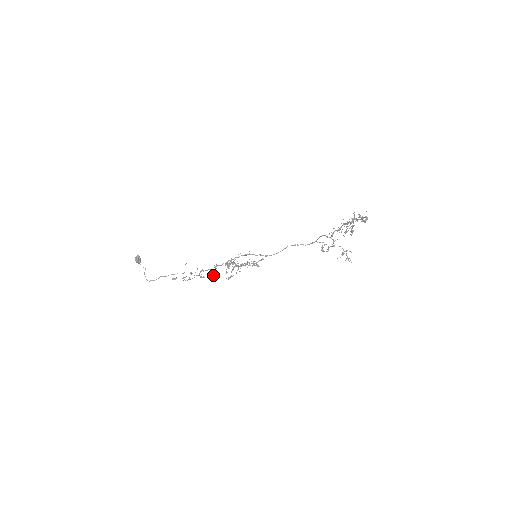
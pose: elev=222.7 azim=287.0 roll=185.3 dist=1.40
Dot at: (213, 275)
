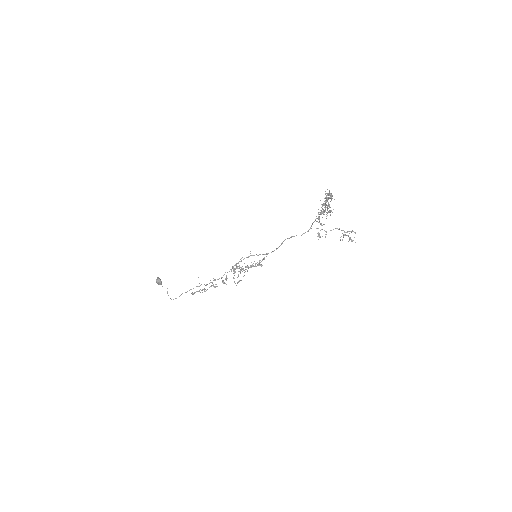
Dot at: (224, 283)
